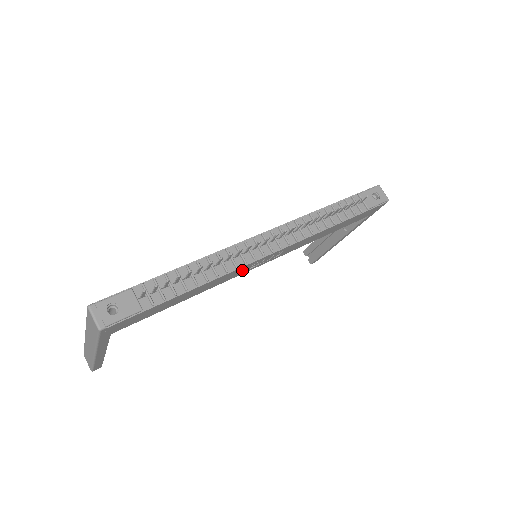
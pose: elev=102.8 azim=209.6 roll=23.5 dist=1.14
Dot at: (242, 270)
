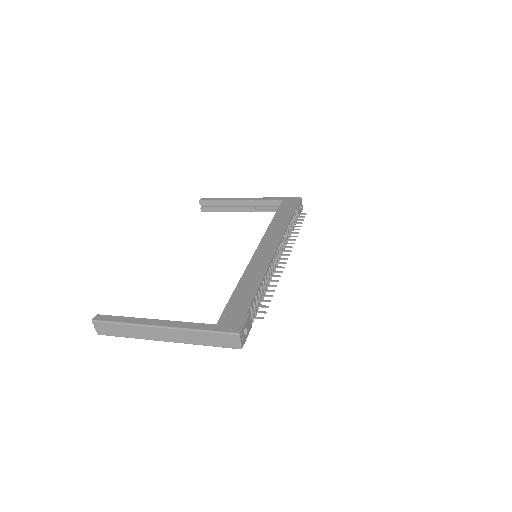
Dot at: occluded
